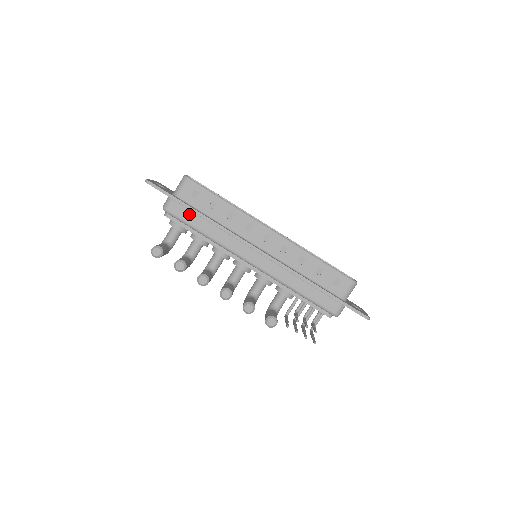
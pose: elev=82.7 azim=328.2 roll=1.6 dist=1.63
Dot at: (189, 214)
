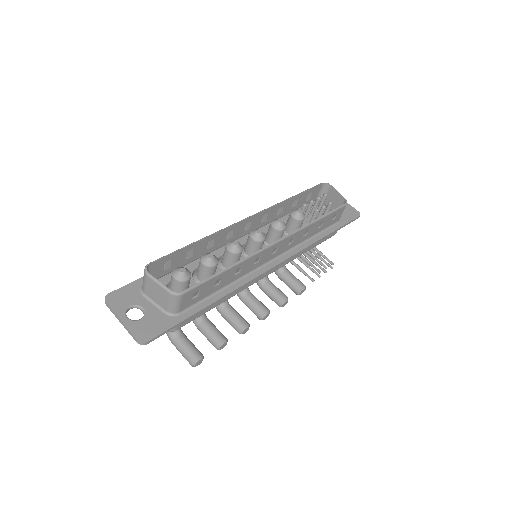
Dot at: occluded
